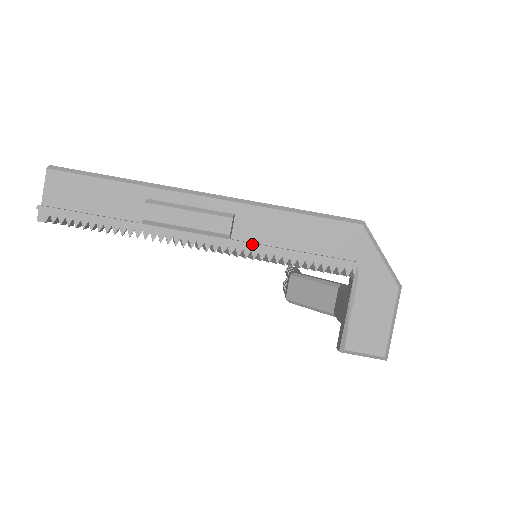
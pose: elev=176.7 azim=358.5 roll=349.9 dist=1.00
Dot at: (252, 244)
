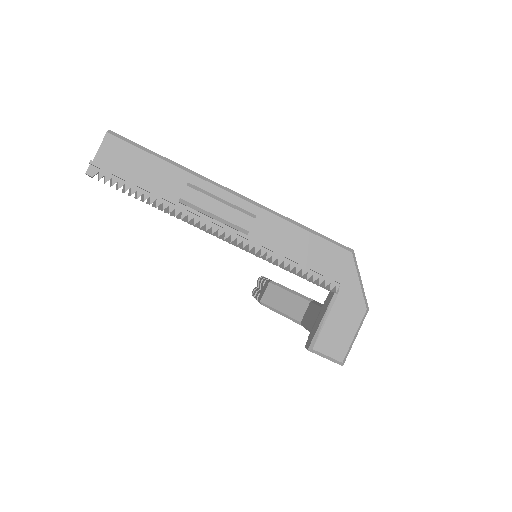
Dot at: (264, 244)
